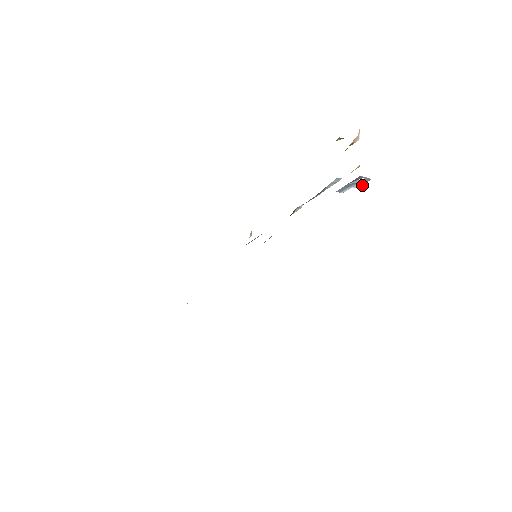
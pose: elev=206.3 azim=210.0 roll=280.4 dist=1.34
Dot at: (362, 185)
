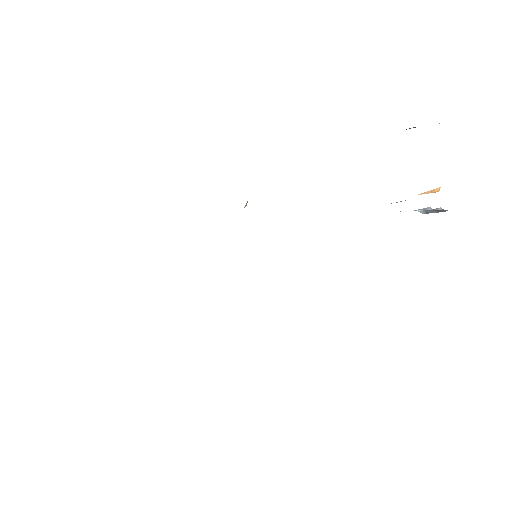
Dot at: (432, 212)
